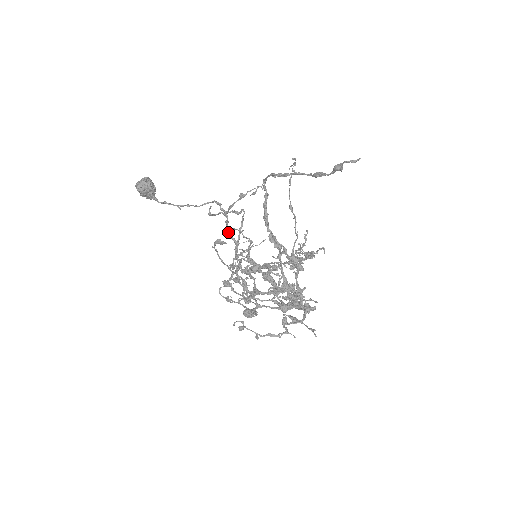
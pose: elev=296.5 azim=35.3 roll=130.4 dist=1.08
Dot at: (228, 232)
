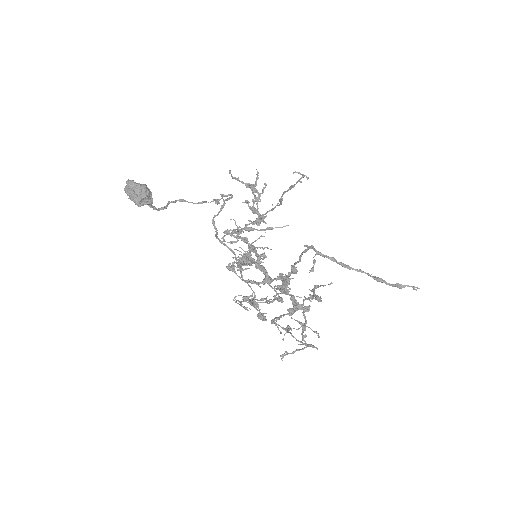
Dot at: (248, 256)
